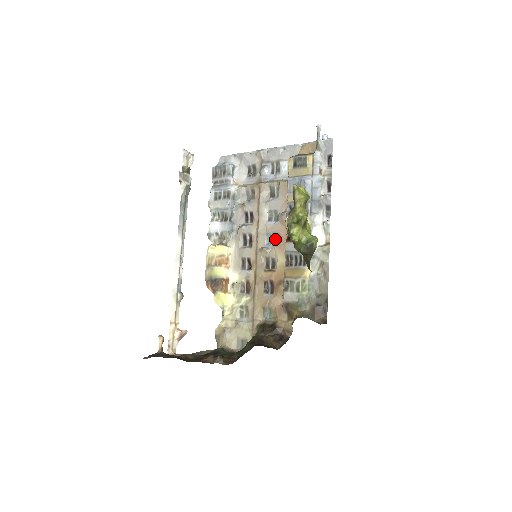
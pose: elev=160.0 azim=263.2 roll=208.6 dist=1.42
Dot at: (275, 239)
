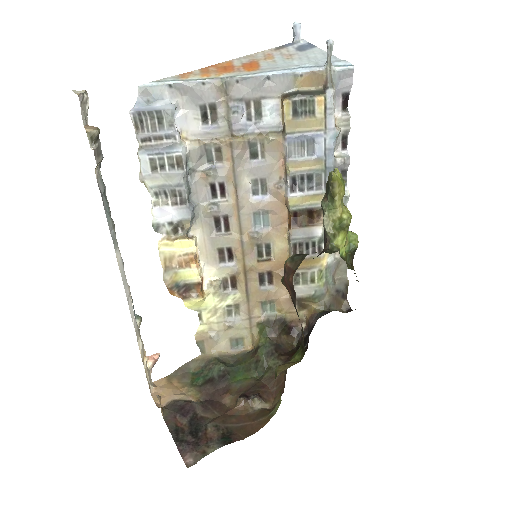
Dot at: (267, 219)
